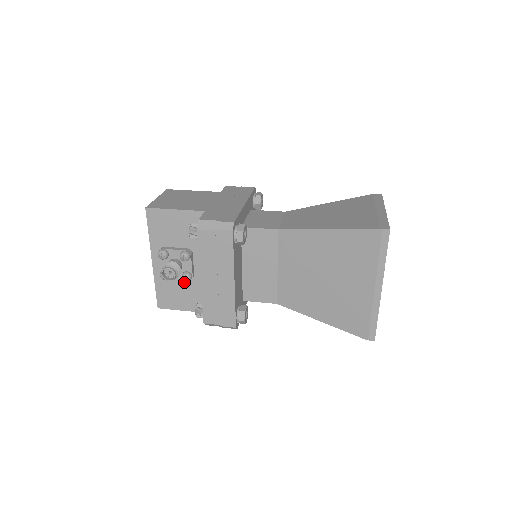
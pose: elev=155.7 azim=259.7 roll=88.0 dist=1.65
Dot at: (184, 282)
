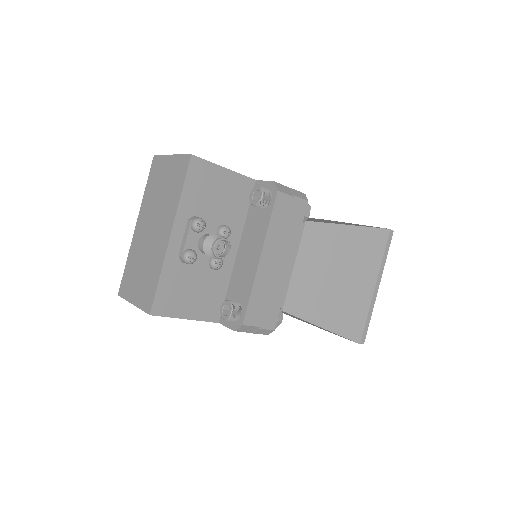
Dot at: (201, 273)
